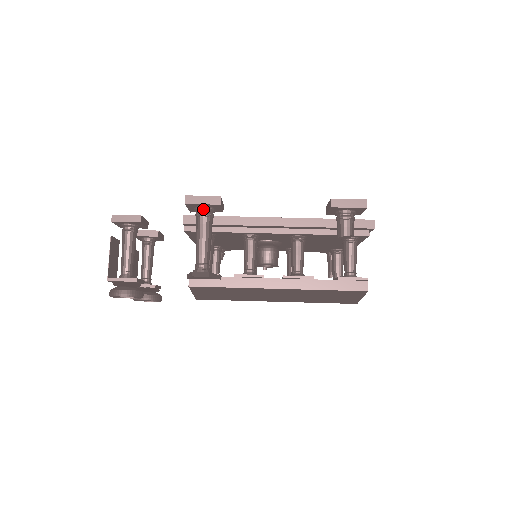
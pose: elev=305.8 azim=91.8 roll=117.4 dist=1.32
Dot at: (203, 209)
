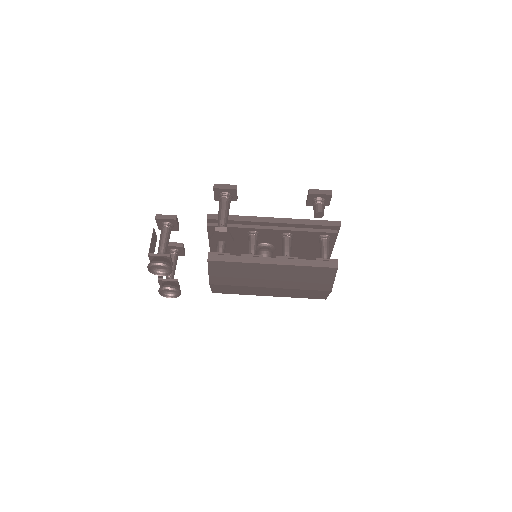
Dot at: (225, 194)
